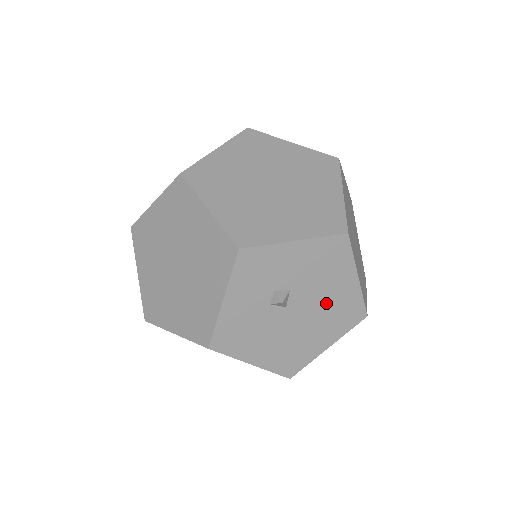
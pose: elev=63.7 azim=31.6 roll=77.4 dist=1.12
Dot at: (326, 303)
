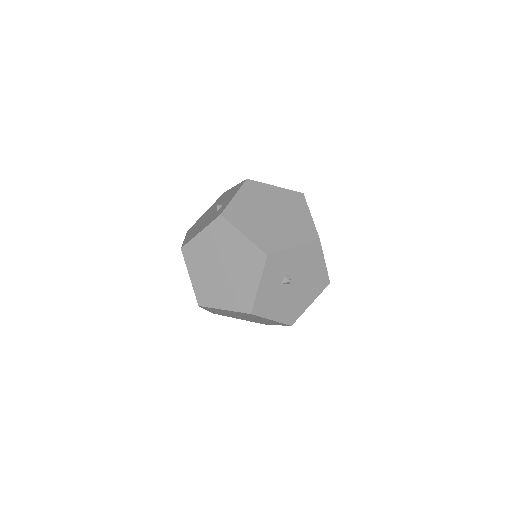
Dot at: (309, 279)
